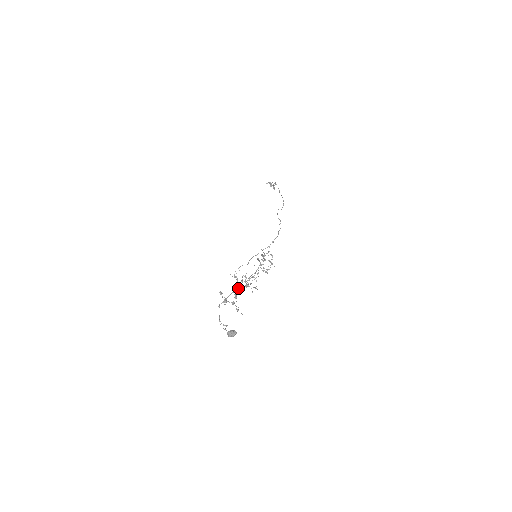
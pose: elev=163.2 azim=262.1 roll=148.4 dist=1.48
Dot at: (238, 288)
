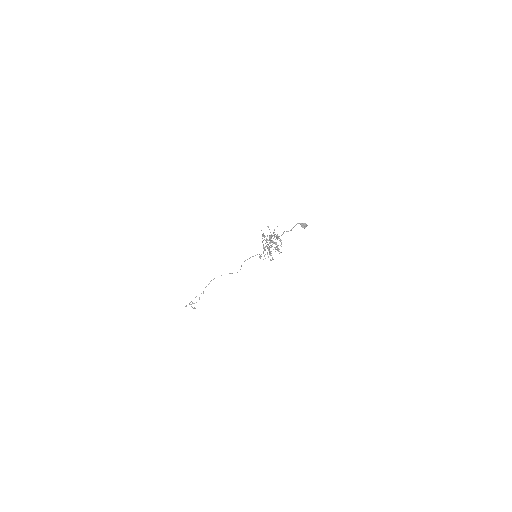
Dot at: (267, 247)
